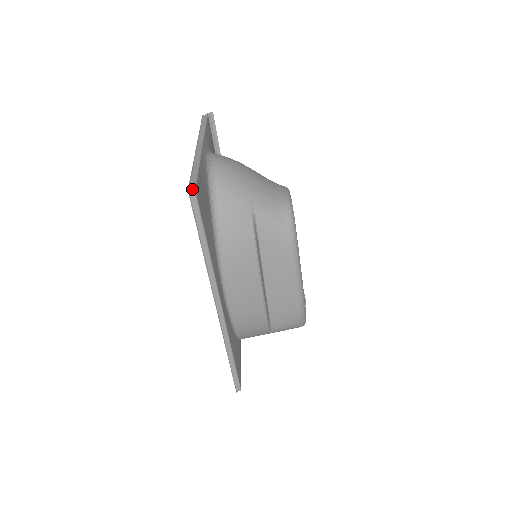
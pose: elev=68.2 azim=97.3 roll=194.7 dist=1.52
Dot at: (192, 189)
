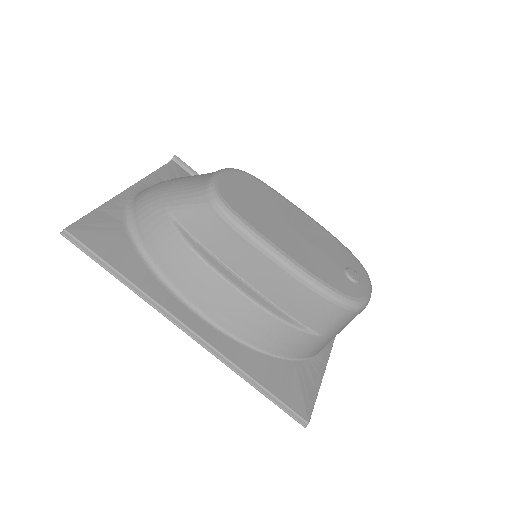
Dot at: (63, 229)
